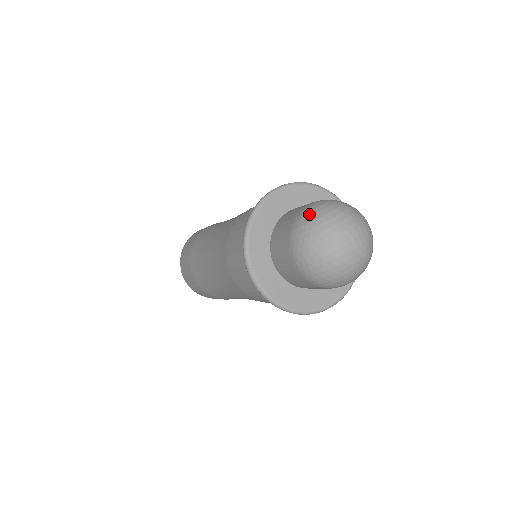
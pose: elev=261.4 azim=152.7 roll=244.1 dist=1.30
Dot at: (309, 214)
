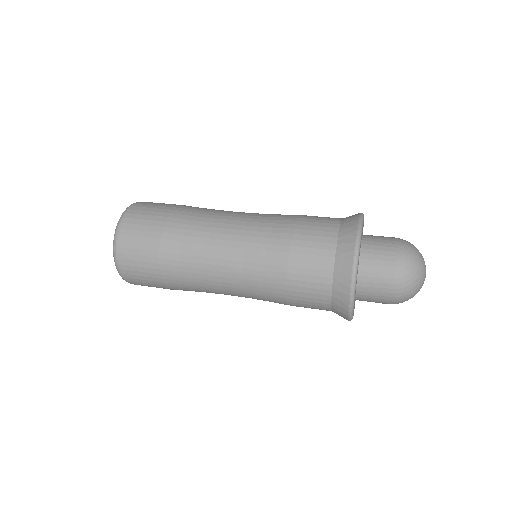
Dot at: (408, 271)
